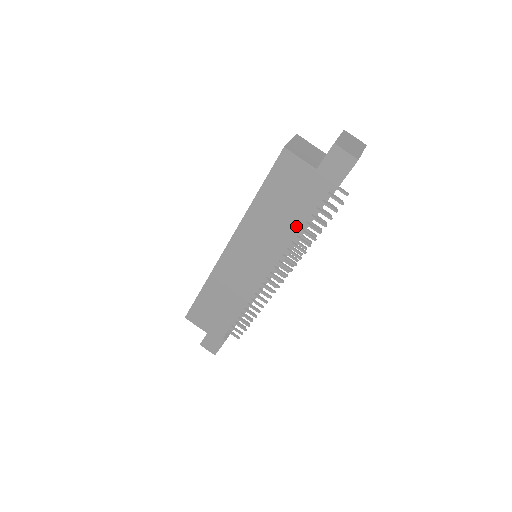
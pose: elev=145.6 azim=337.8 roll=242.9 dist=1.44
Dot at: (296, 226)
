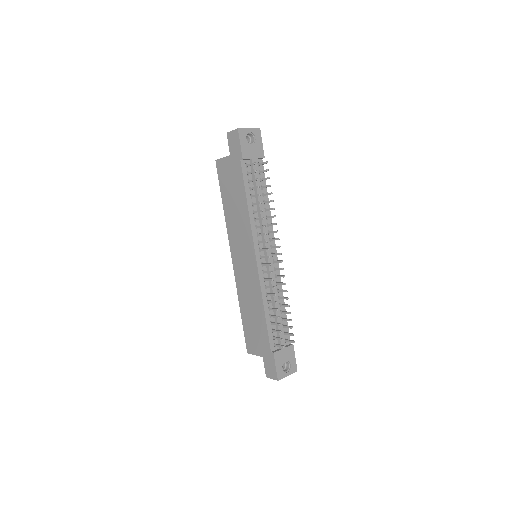
Dot at: (244, 201)
